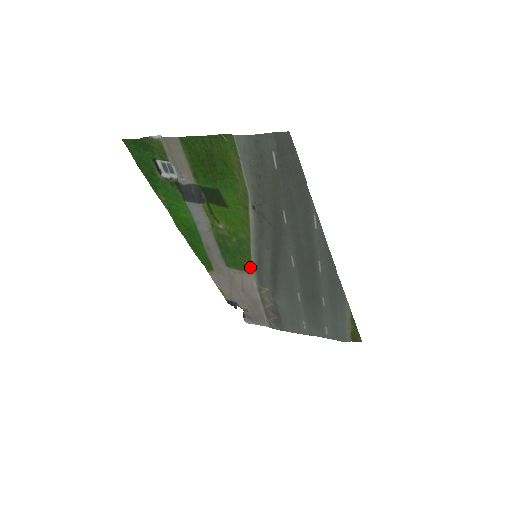
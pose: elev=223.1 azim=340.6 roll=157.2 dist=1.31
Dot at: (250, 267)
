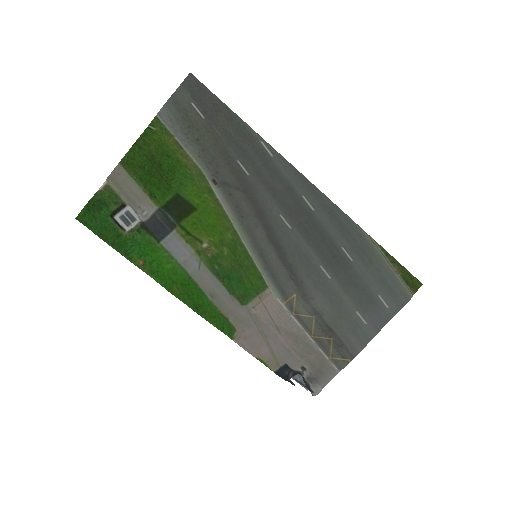
Dot at: (261, 279)
